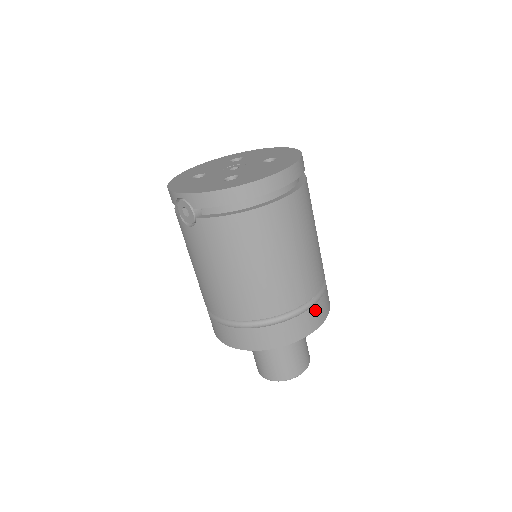
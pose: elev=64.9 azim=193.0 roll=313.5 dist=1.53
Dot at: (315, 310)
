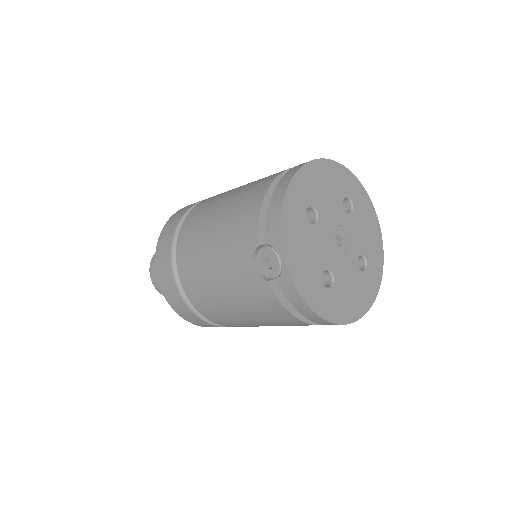
Dot at: occluded
